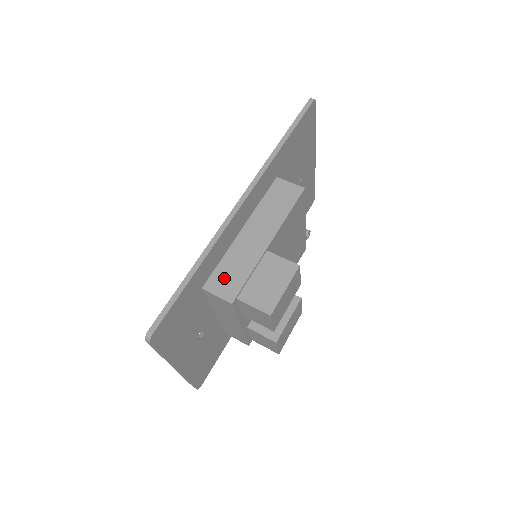
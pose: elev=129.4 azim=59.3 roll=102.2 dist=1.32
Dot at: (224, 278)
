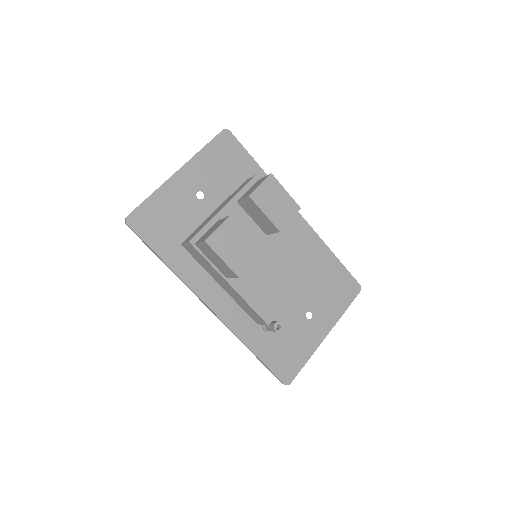
Dot at: occluded
